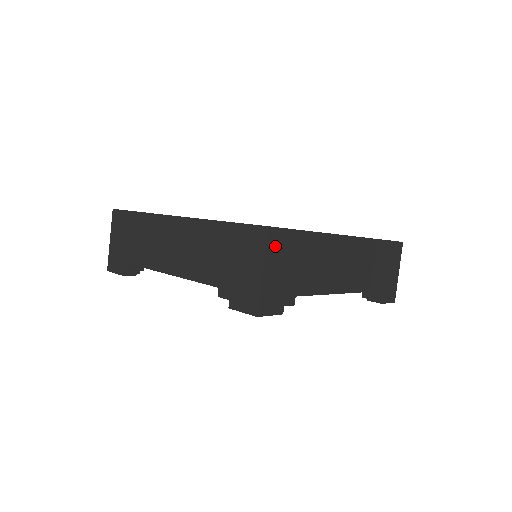
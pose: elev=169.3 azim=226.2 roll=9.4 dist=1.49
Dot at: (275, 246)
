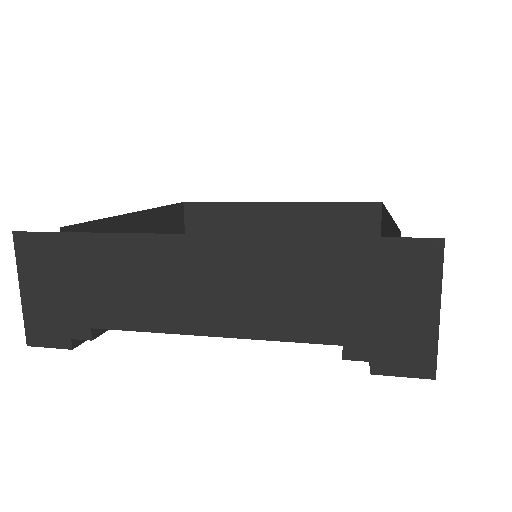
Dot at: (33, 257)
